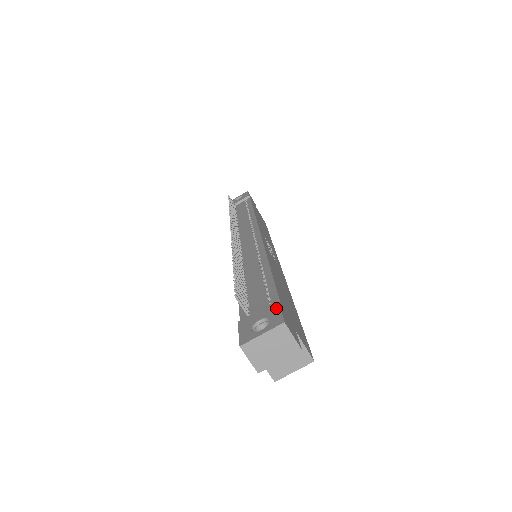
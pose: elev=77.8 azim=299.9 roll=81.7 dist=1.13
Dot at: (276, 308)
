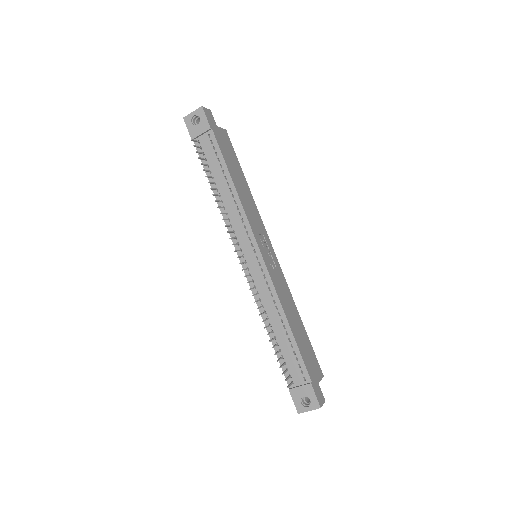
Dot at: (312, 392)
